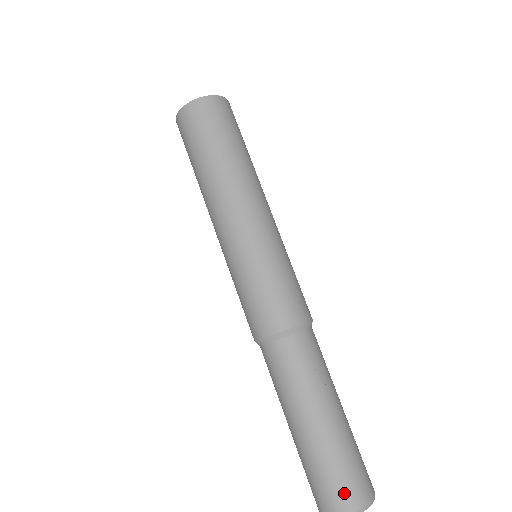
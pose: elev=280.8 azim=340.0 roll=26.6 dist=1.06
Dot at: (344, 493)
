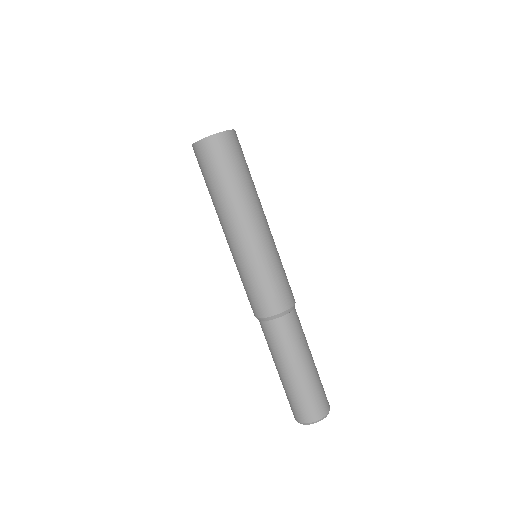
Dot at: (314, 409)
